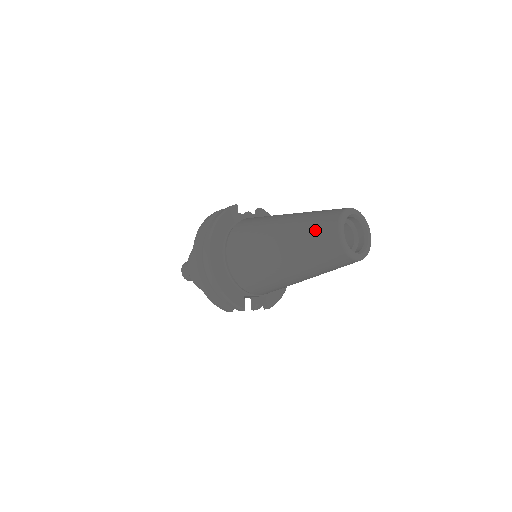
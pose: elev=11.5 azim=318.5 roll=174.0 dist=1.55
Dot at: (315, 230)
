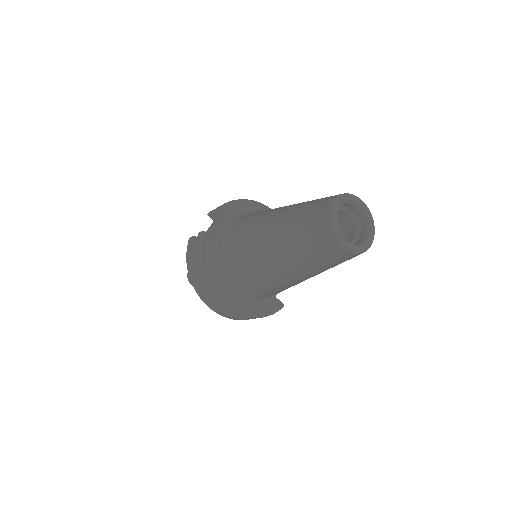
Dot at: (314, 250)
